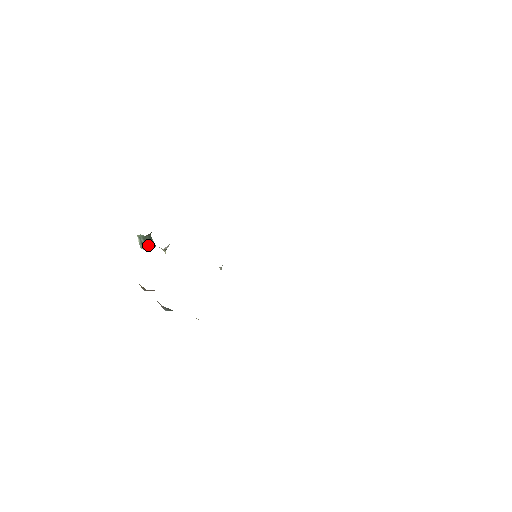
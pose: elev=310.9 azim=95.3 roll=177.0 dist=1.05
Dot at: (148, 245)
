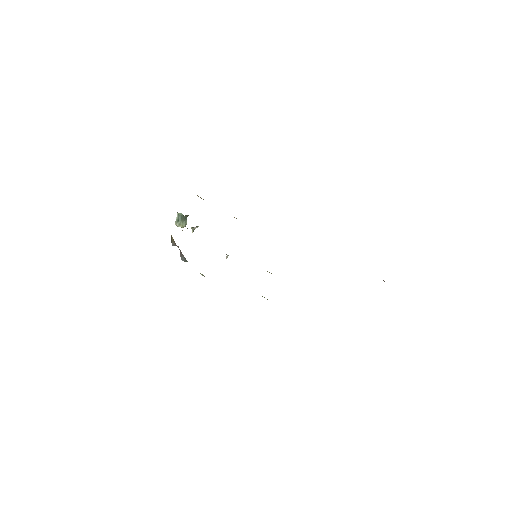
Dot at: (182, 223)
